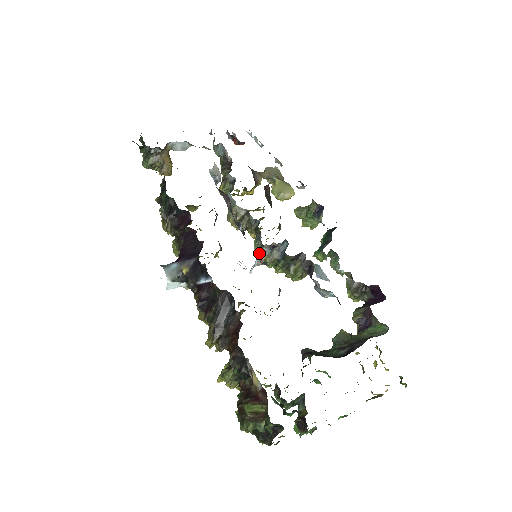
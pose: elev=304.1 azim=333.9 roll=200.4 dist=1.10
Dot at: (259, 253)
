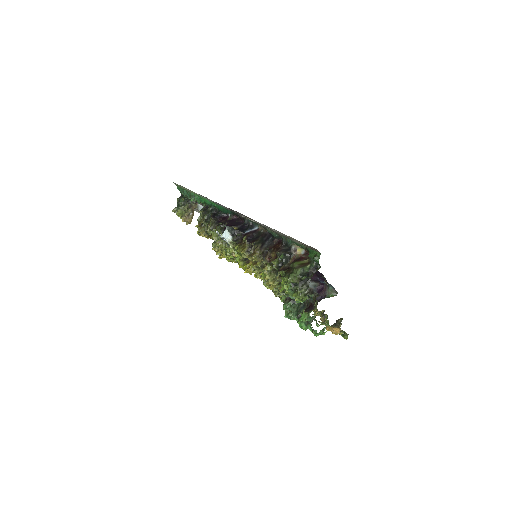
Dot at: occluded
